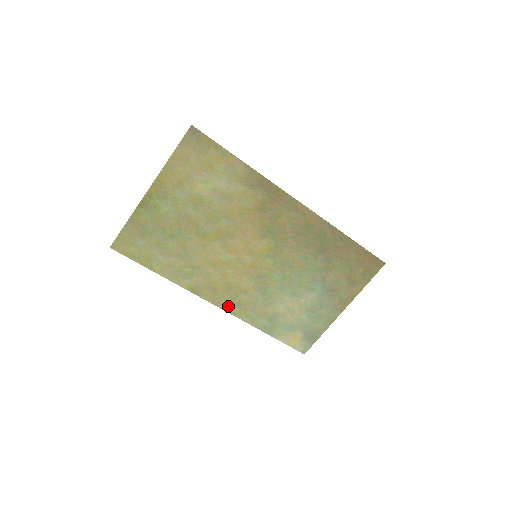
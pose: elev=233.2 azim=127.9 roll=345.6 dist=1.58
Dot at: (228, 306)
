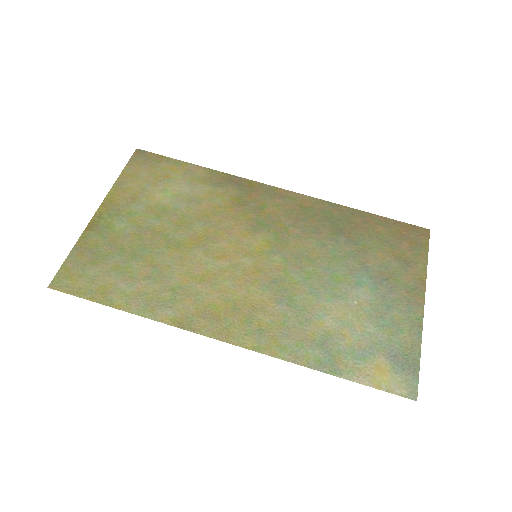
Dot at: (244, 338)
